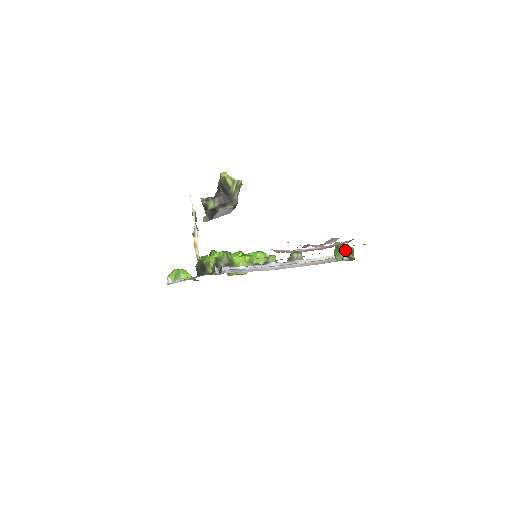
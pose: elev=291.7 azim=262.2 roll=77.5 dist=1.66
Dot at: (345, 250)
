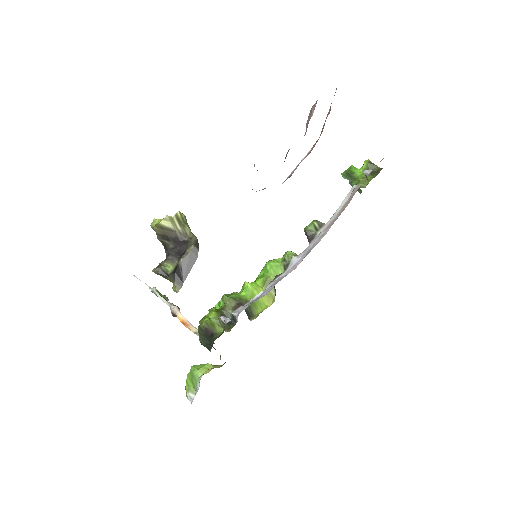
Dot at: (361, 171)
